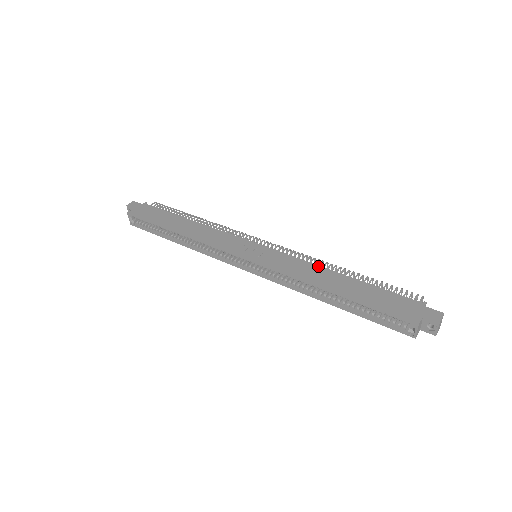
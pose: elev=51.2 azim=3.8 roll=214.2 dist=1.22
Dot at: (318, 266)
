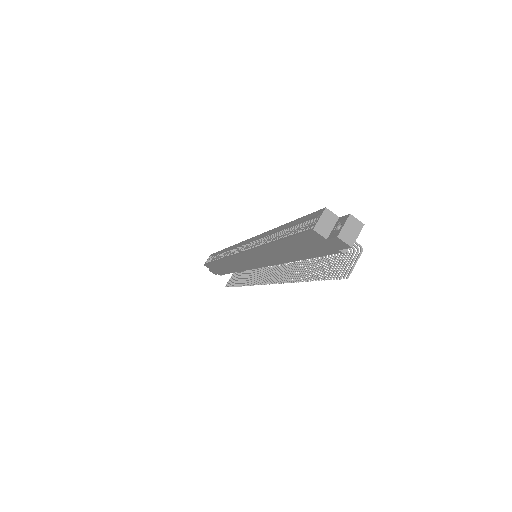
Dot at: occluded
